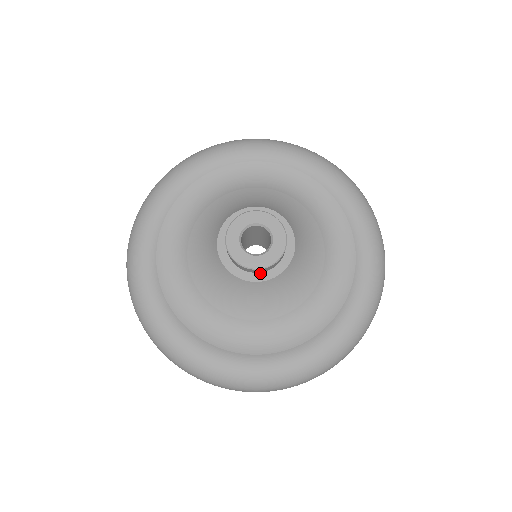
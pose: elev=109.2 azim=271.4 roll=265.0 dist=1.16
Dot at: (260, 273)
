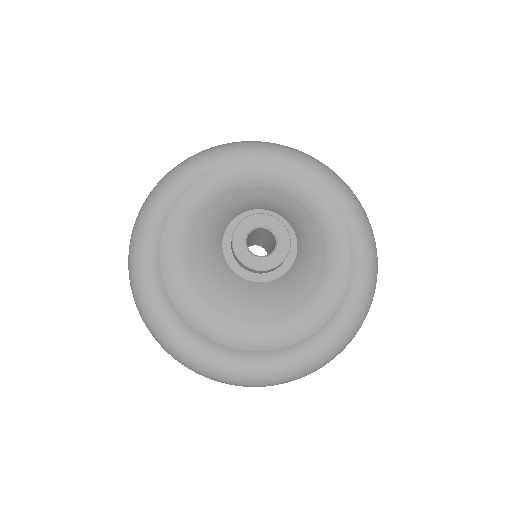
Dot at: (260, 274)
